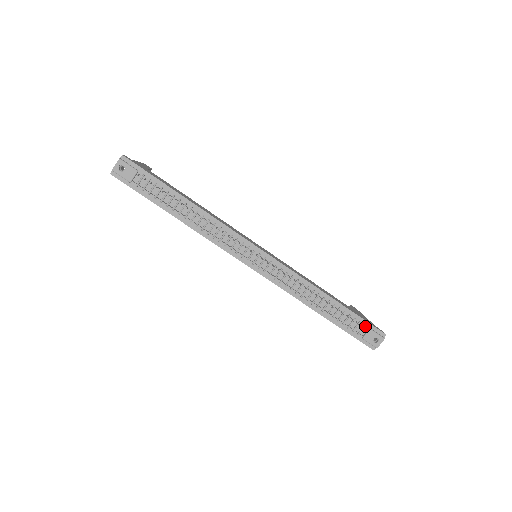
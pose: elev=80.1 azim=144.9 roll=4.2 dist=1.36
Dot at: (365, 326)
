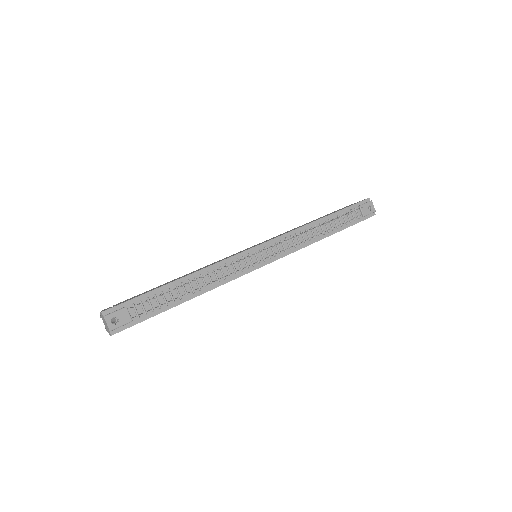
Dot at: (355, 208)
